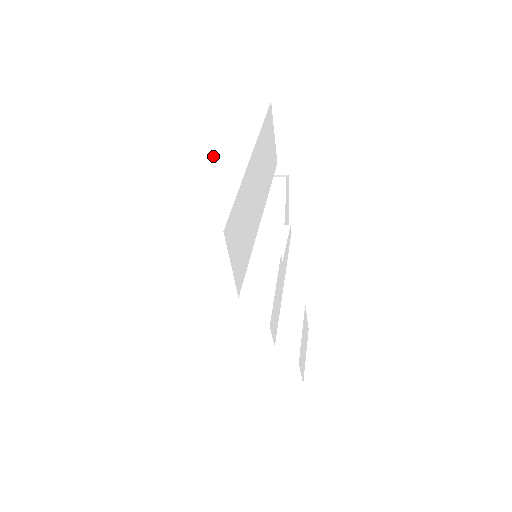
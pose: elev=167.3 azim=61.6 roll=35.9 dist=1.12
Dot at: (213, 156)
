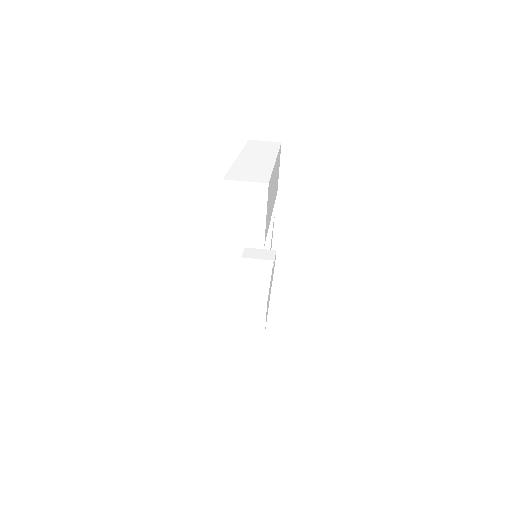
Dot at: (248, 157)
